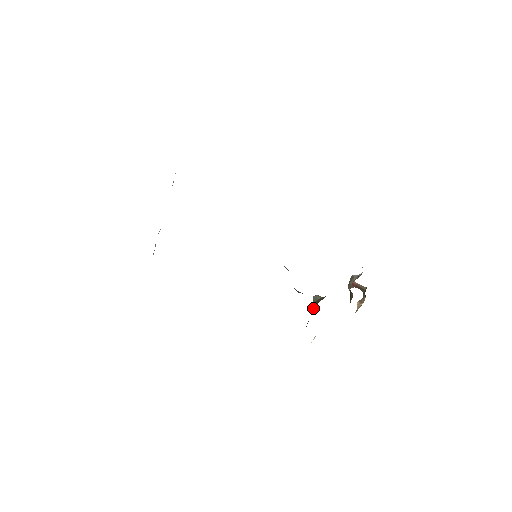
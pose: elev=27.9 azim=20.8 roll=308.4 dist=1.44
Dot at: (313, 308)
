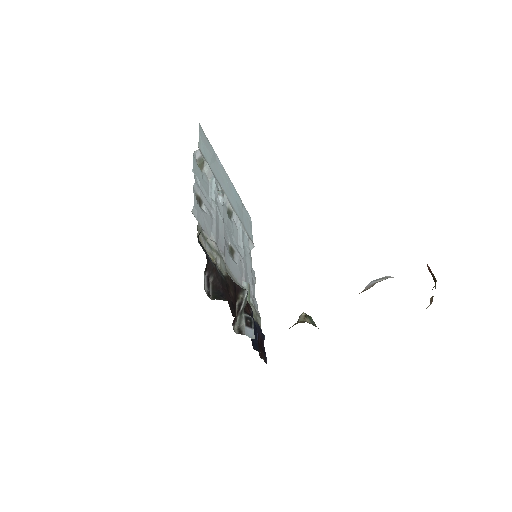
Dot at: occluded
